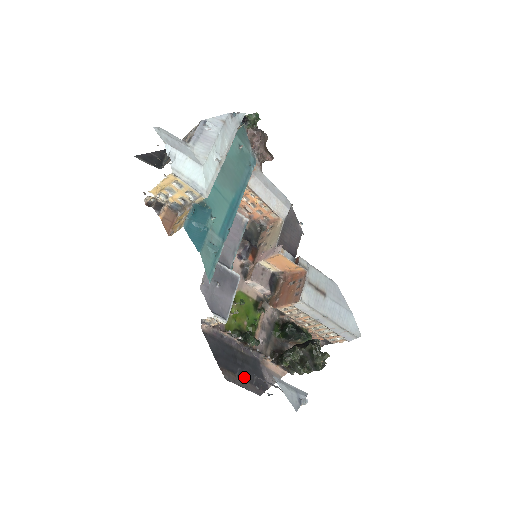
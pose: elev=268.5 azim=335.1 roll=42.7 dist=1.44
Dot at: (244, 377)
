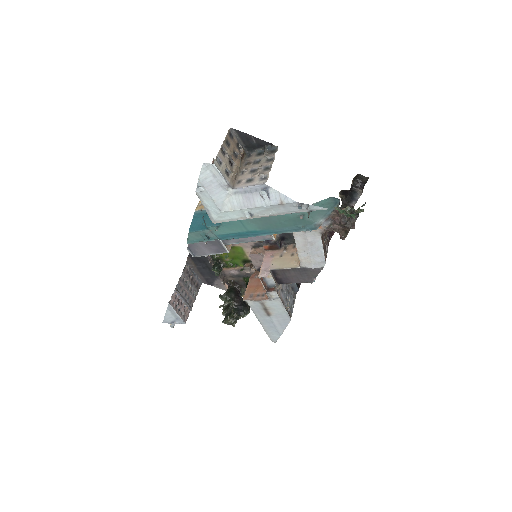
Dot at: (201, 271)
